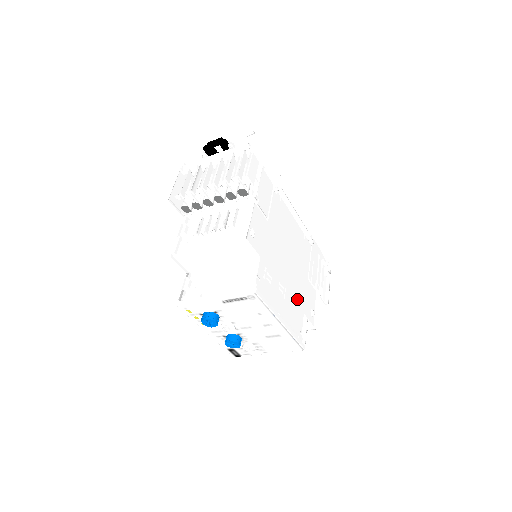
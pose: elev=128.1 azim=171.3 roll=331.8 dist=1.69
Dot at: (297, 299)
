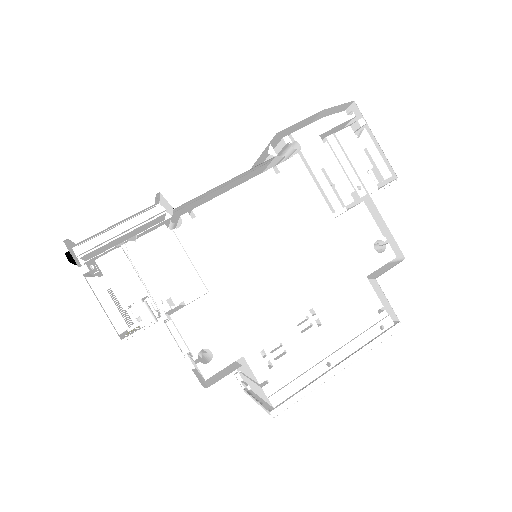
Dot at: (340, 282)
